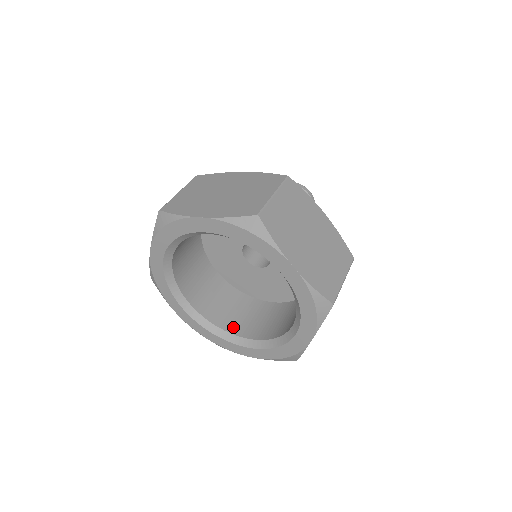
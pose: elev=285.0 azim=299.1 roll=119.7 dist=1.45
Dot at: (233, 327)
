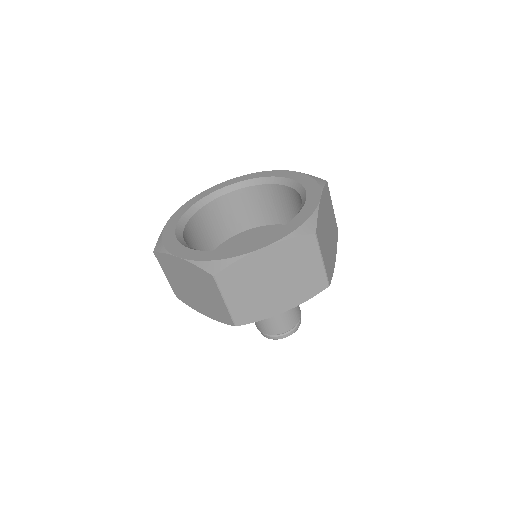
Dot at: occluded
